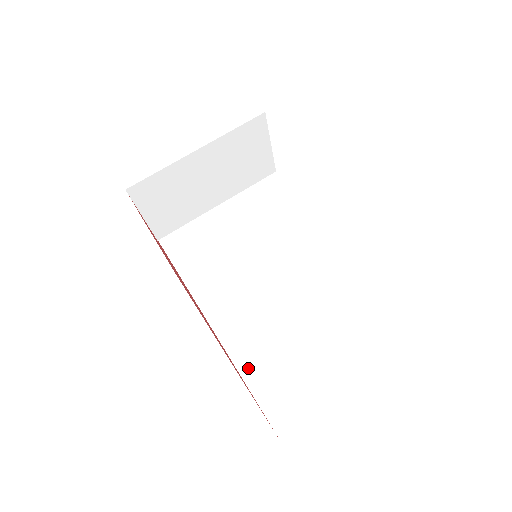
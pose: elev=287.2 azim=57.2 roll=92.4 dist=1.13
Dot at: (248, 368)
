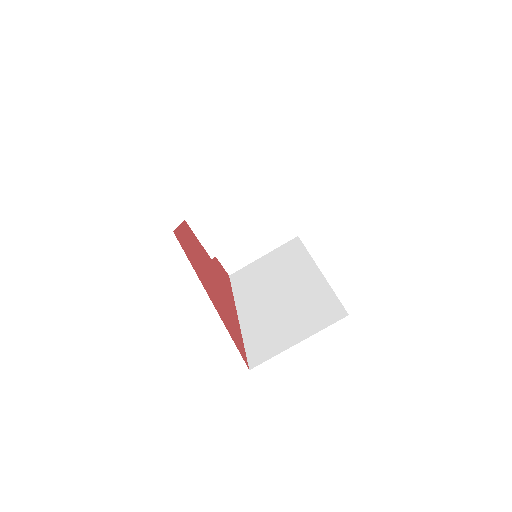
Dot at: (248, 332)
